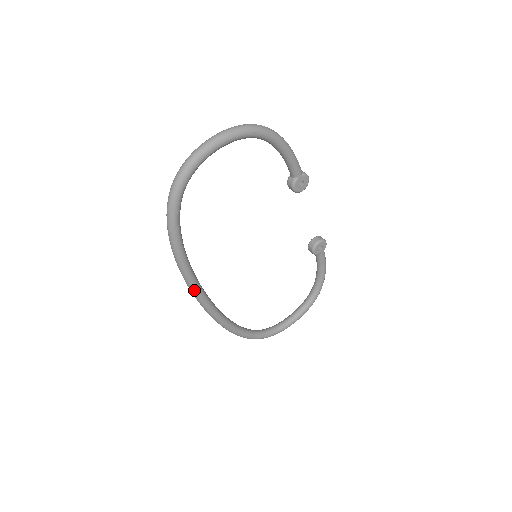
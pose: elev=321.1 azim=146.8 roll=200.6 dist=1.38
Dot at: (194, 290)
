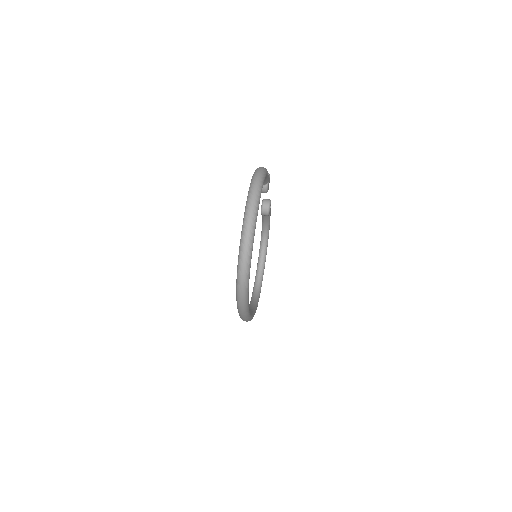
Dot at: (249, 319)
